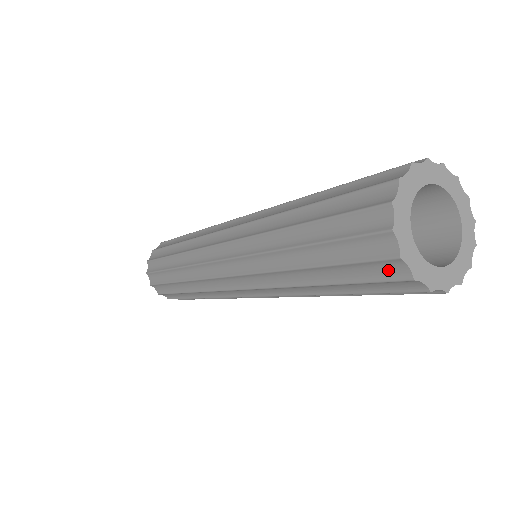
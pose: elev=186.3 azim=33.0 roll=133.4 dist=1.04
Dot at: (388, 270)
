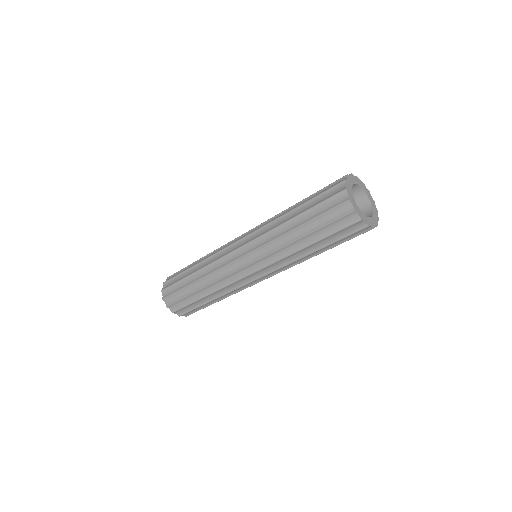
Dot at: (356, 227)
